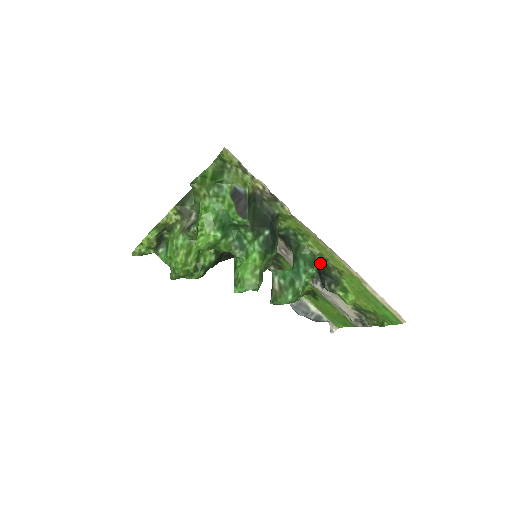
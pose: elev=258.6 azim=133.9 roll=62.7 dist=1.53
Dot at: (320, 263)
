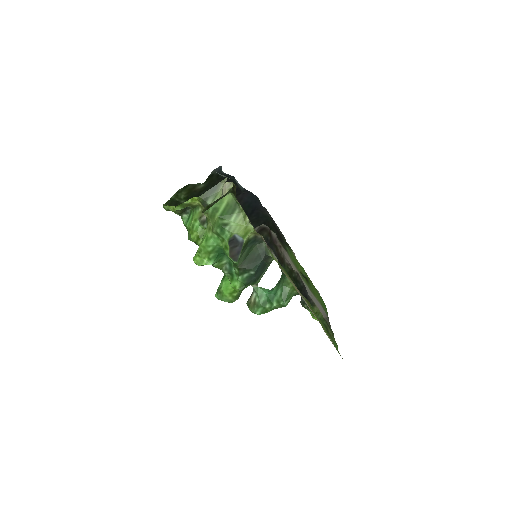
Dot at: (297, 294)
